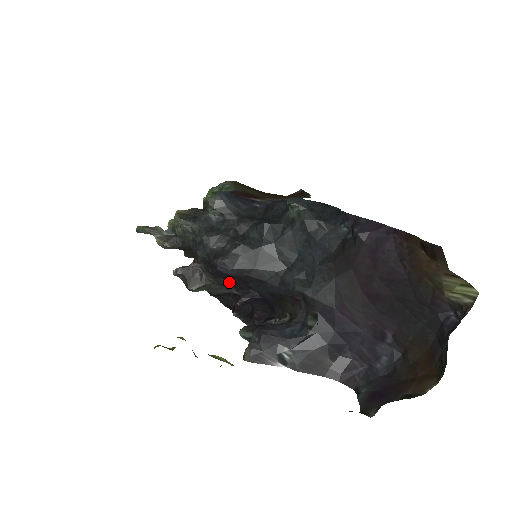
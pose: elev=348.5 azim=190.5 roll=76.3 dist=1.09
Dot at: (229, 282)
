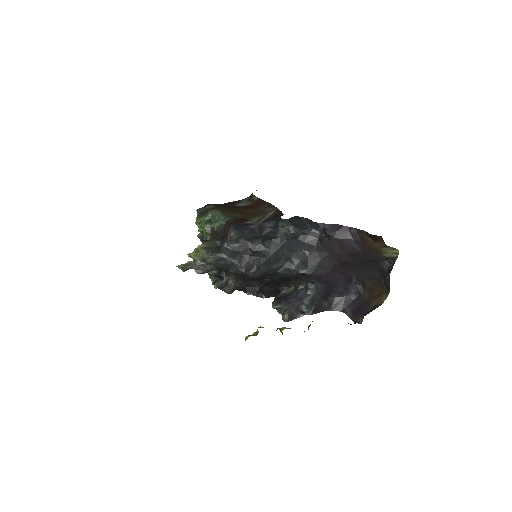
Dot at: (252, 280)
